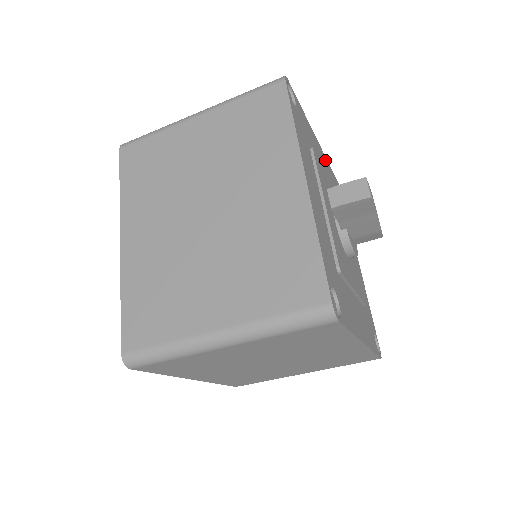
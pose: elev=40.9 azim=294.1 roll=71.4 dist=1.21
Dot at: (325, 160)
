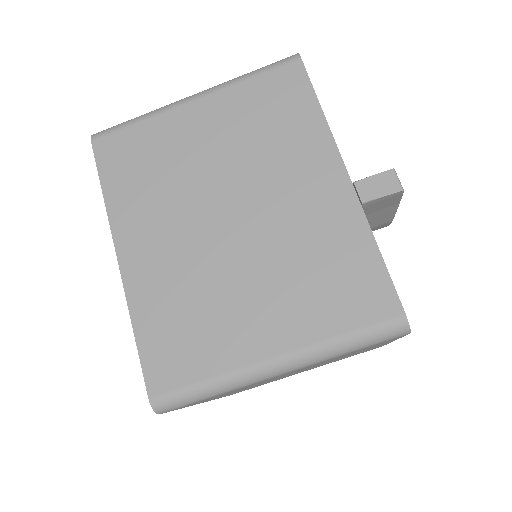
Dot at: occluded
